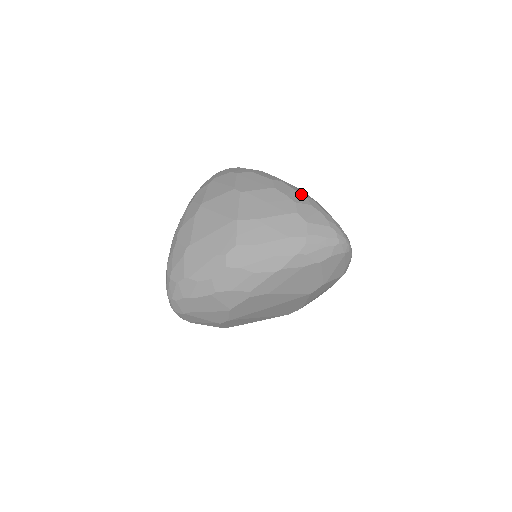
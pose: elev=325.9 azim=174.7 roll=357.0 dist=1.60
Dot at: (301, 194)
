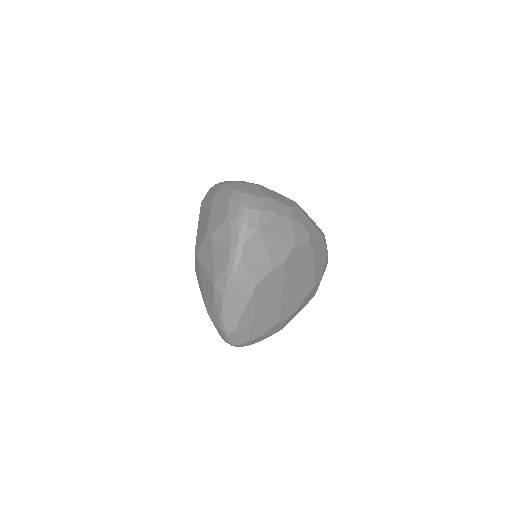
Dot at: occluded
